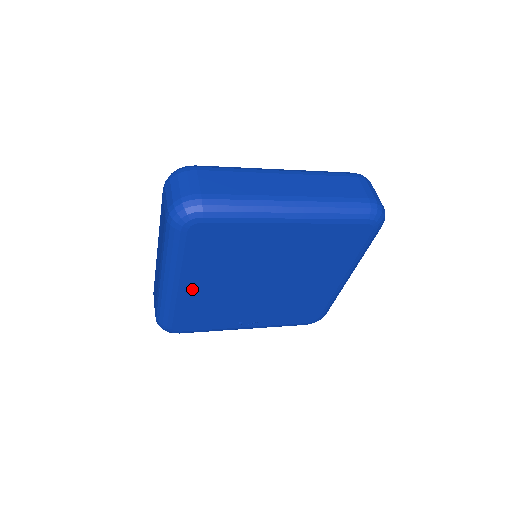
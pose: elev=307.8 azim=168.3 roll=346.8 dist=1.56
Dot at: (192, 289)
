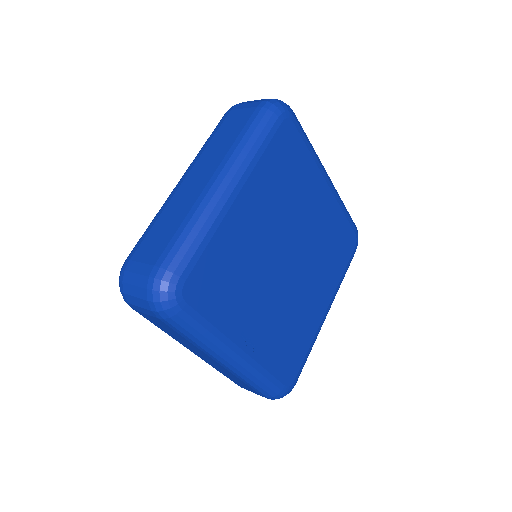
Dot at: (242, 214)
